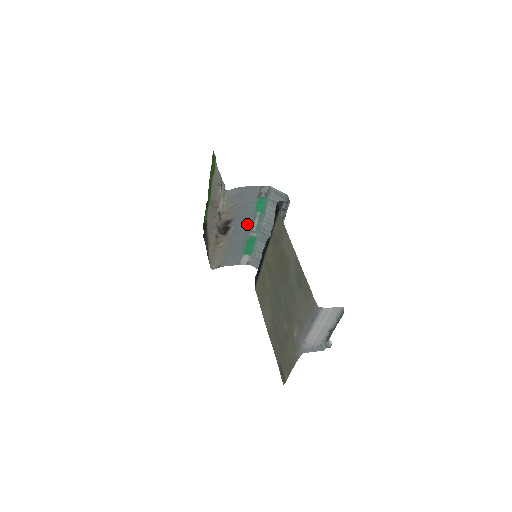
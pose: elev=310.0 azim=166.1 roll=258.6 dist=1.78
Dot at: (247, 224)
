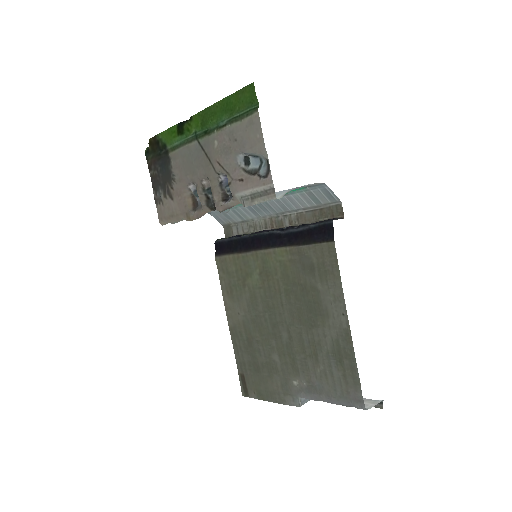
Dot at: occluded
